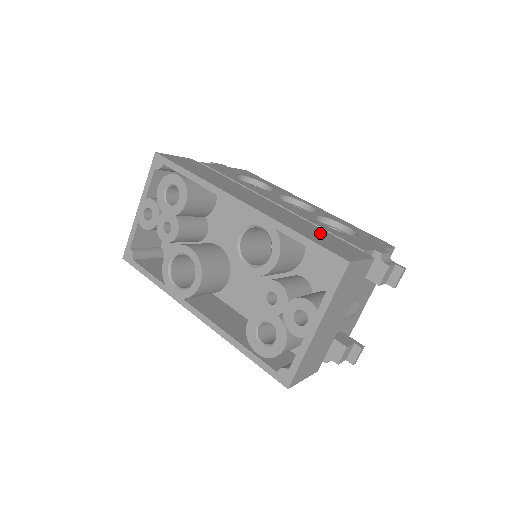
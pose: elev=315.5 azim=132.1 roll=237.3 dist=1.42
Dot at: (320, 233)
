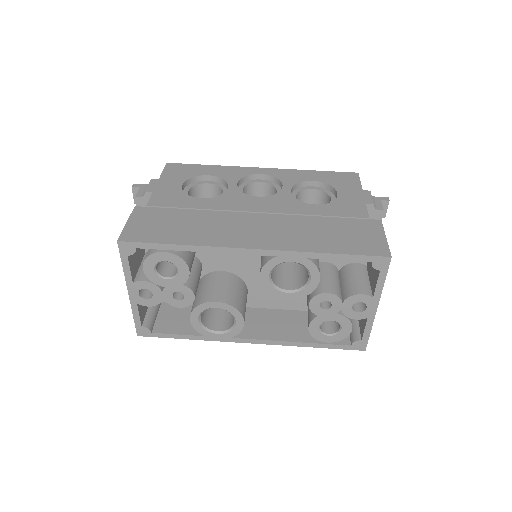
Dot at: (331, 228)
